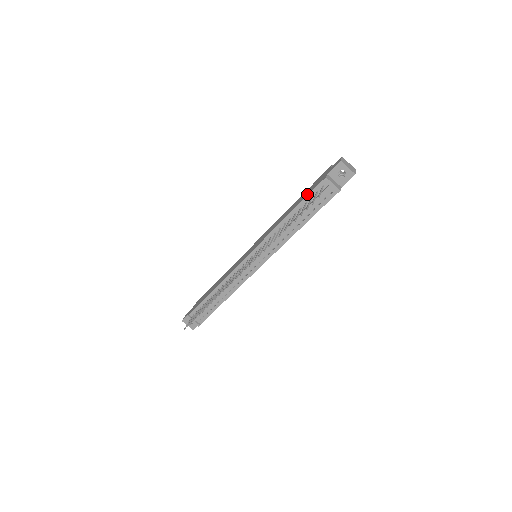
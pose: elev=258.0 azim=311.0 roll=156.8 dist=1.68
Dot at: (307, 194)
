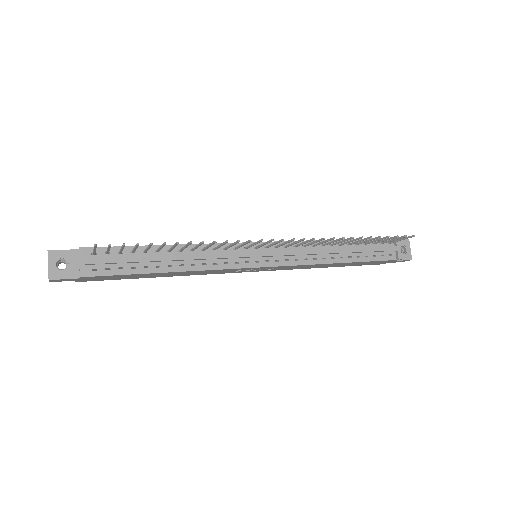
Dot at: occluded
